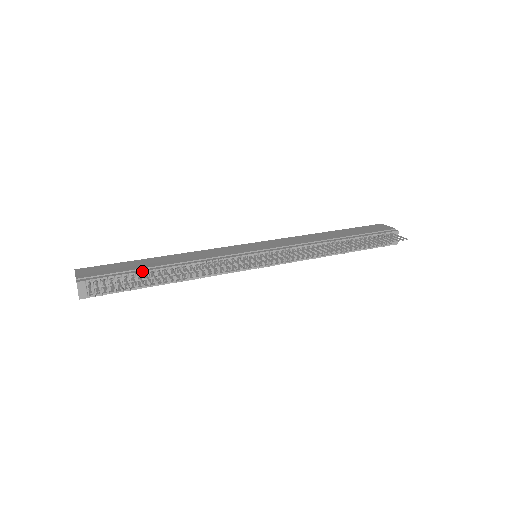
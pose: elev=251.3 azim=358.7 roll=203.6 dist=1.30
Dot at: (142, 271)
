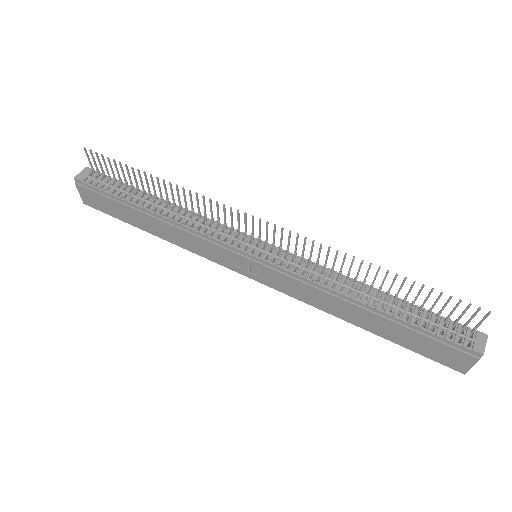
Dot at: (138, 189)
